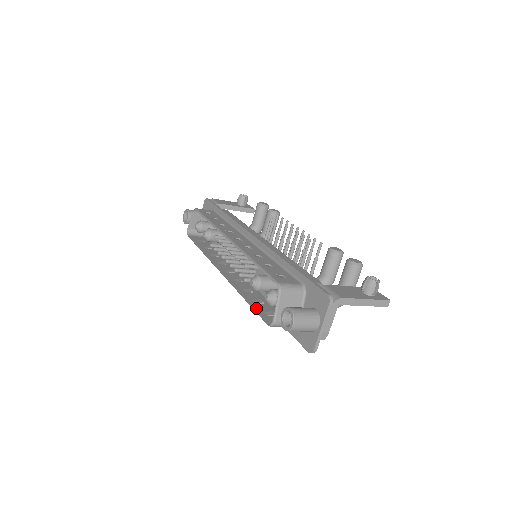
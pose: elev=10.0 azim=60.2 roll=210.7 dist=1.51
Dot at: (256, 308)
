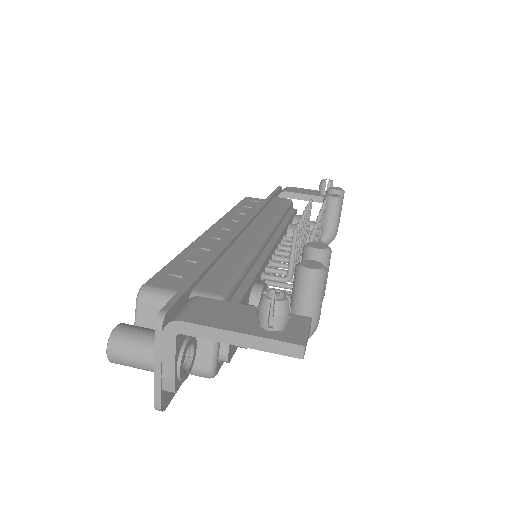
Dot at: occluded
